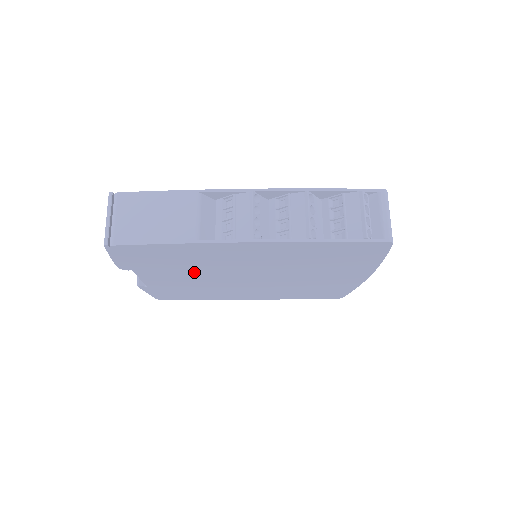
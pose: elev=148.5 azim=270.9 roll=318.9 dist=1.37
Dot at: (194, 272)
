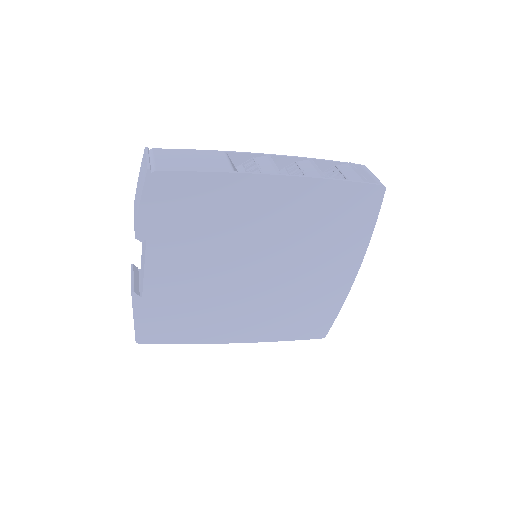
Dot at: (206, 252)
